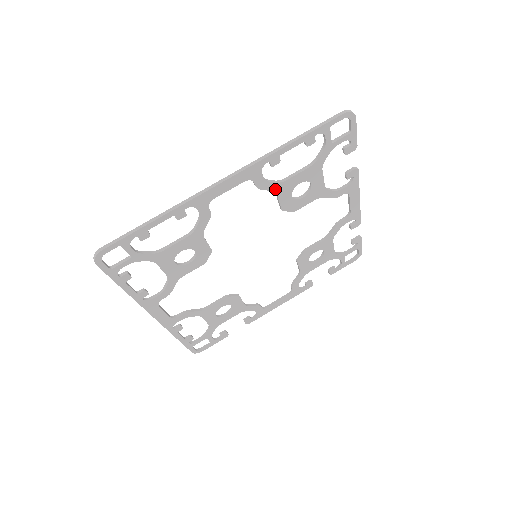
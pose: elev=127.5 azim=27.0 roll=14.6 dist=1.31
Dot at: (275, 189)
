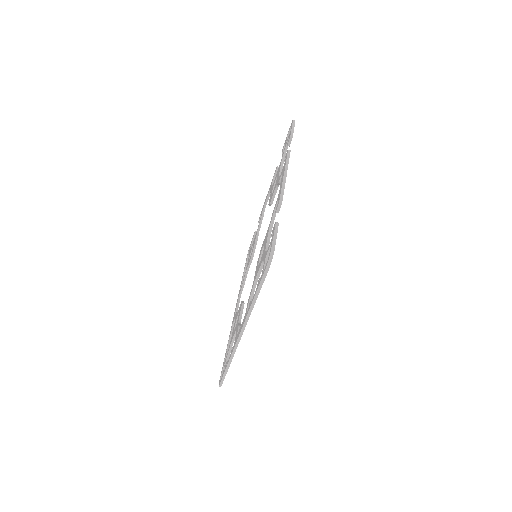
Dot at: occluded
